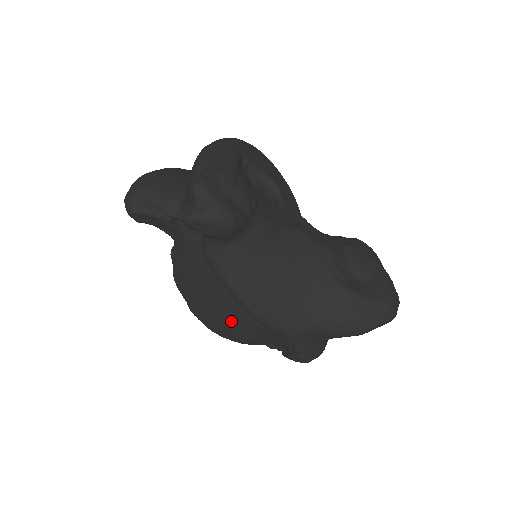
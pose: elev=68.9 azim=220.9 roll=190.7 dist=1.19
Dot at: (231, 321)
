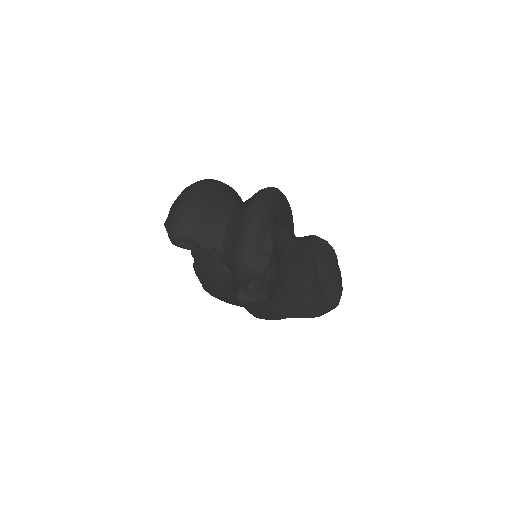
Dot at: occluded
